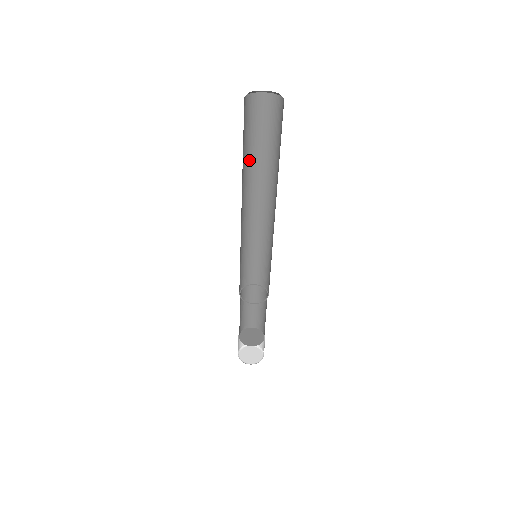
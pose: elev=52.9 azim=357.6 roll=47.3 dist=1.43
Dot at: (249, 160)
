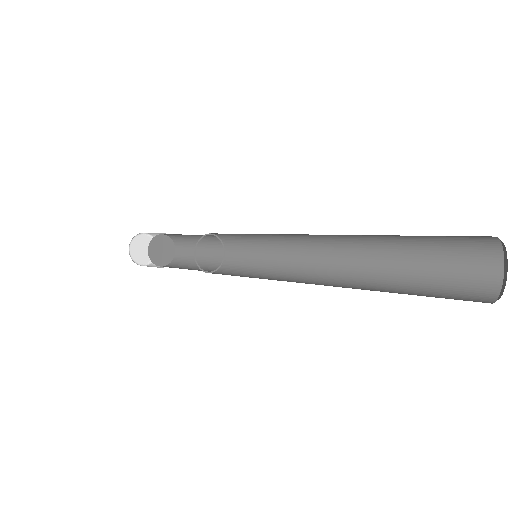
Dot at: occluded
